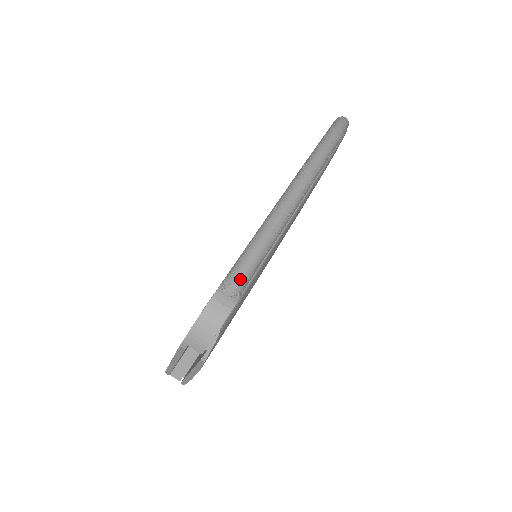
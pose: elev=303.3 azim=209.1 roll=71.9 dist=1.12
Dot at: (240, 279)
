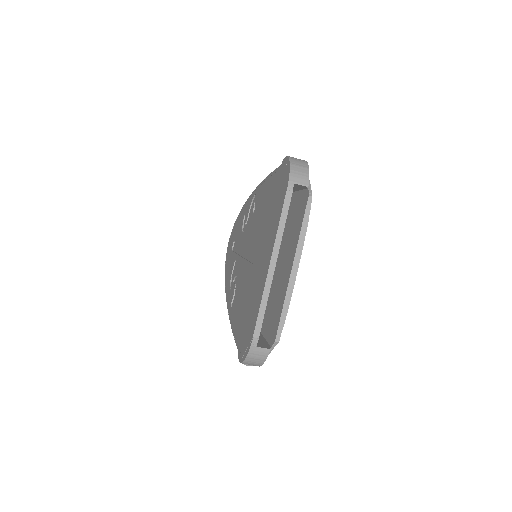
Dot at: occluded
